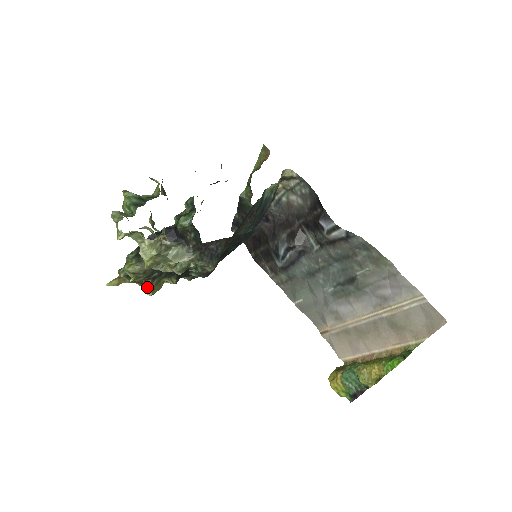
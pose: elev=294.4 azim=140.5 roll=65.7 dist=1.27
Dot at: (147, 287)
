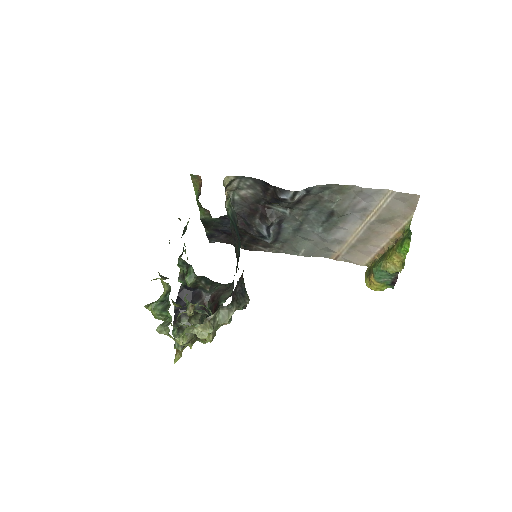
Dot at: (203, 341)
